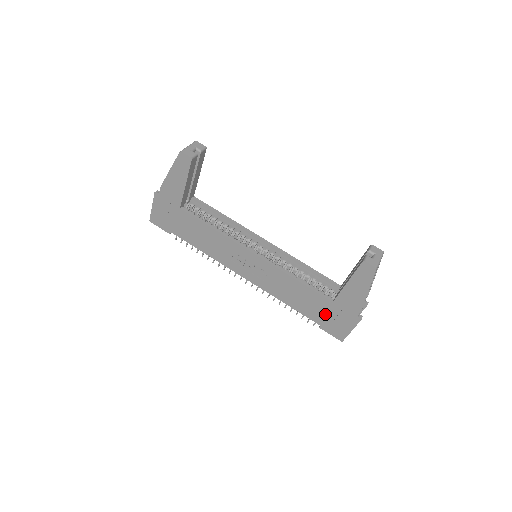
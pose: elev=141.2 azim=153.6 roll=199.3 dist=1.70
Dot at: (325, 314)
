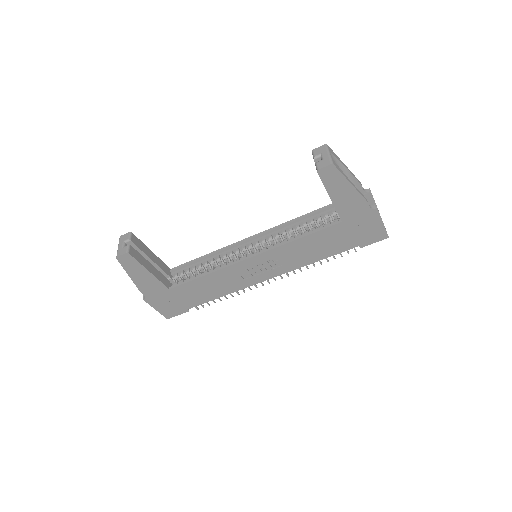
Dot at: (350, 235)
